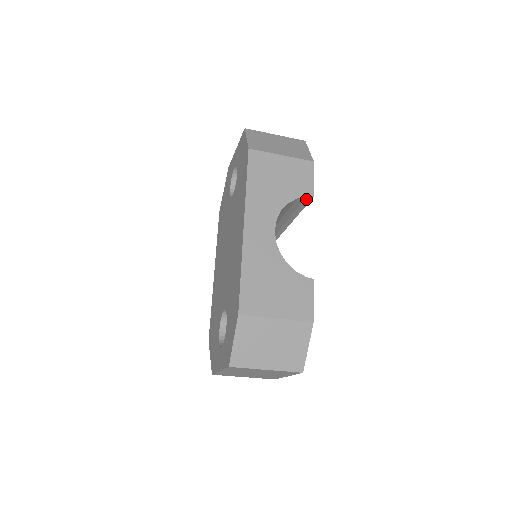
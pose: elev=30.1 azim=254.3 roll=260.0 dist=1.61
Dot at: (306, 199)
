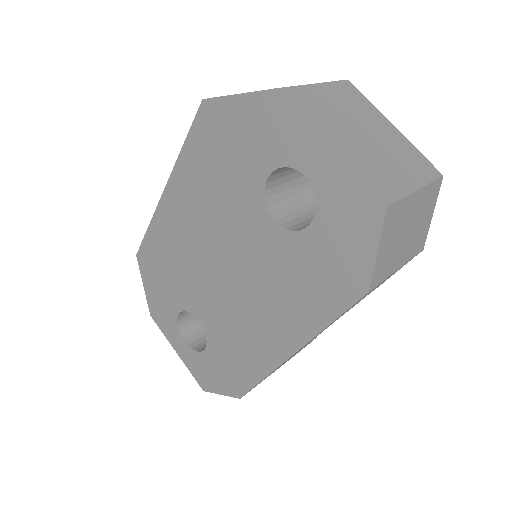
Dot at: occluded
